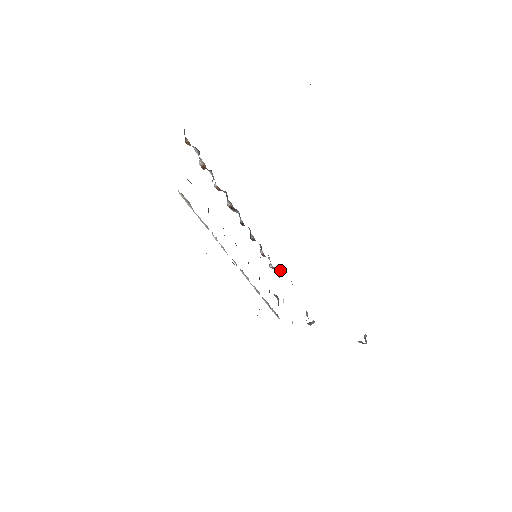
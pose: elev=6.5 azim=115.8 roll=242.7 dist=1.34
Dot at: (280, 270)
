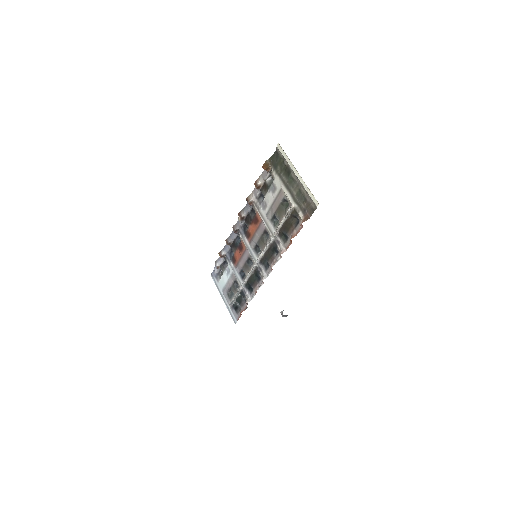
Dot at: occluded
